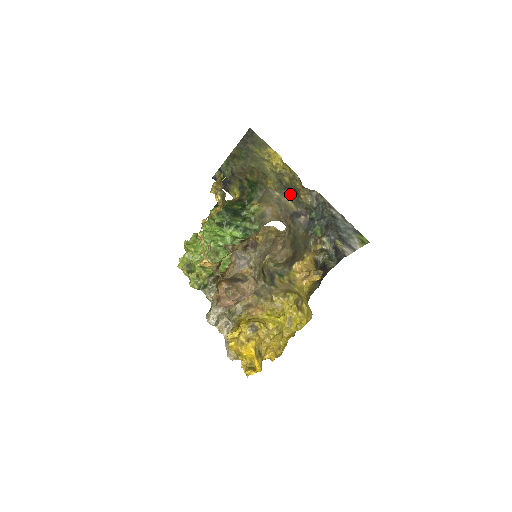
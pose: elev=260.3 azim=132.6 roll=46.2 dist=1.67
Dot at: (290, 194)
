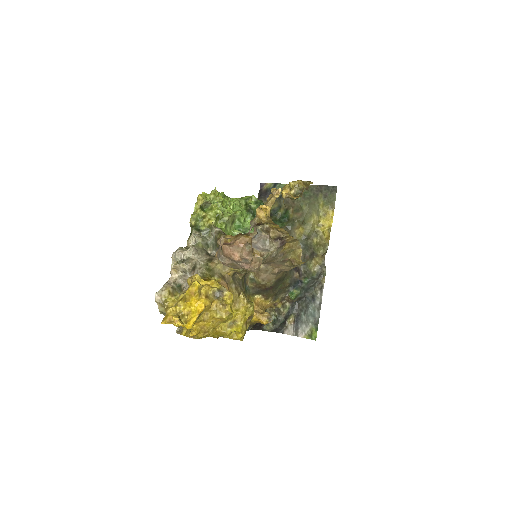
Dot at: (304, 252)
